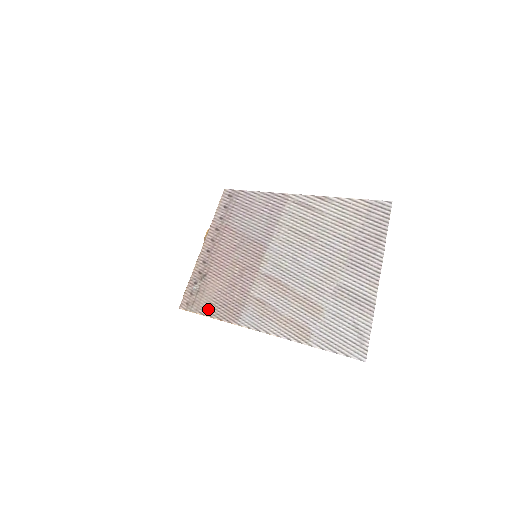
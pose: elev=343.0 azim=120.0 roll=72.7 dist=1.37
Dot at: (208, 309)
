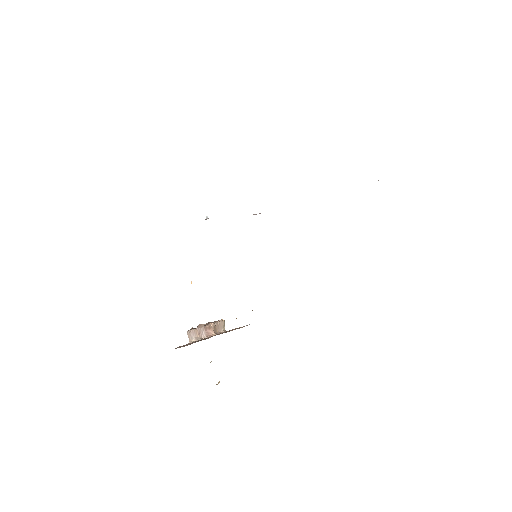
Dot at: occluded
